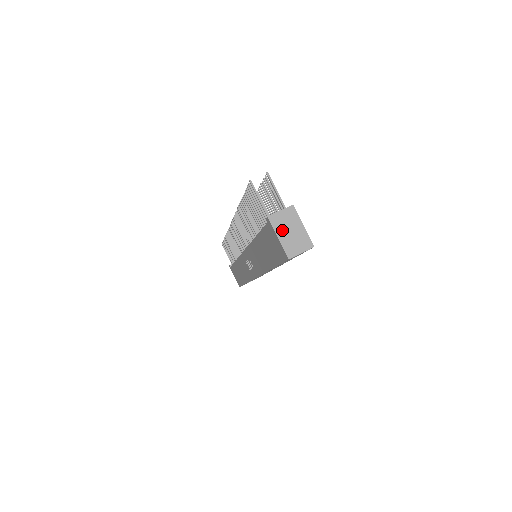
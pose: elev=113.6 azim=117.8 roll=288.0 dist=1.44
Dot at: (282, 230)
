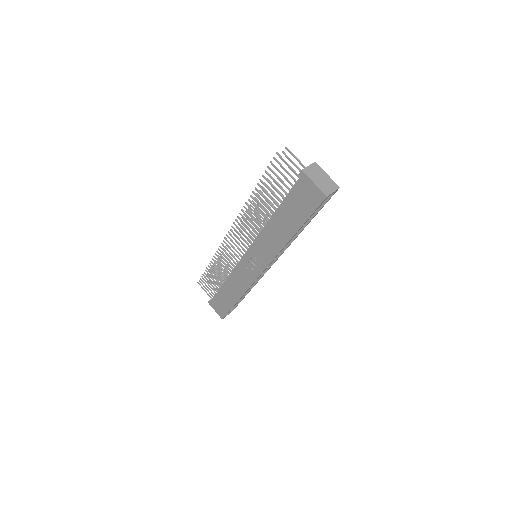
Dot at: (315, 178)
